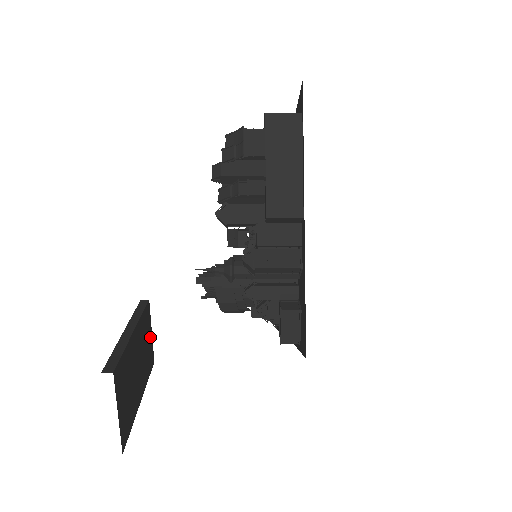
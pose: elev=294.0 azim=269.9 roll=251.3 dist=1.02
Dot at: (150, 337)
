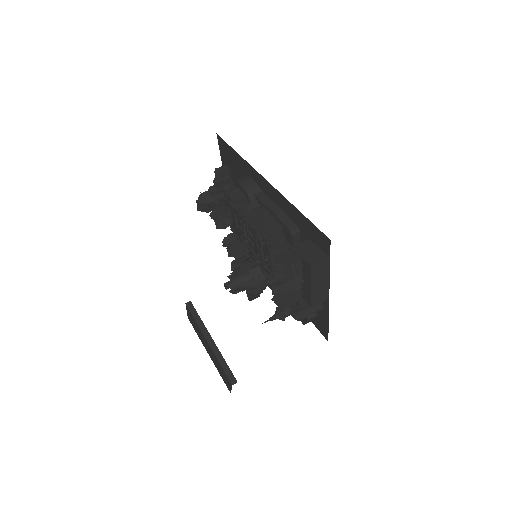
Dot at: occluded
